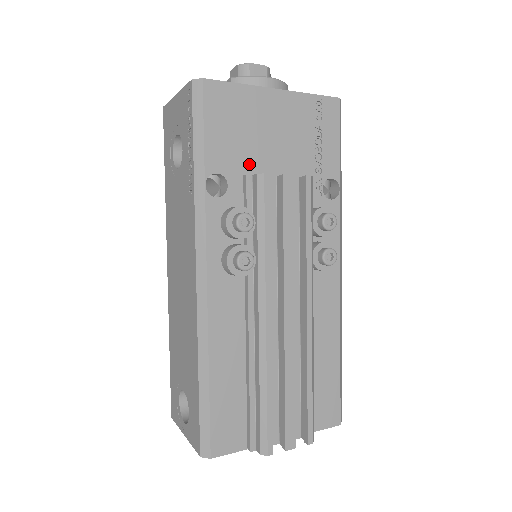
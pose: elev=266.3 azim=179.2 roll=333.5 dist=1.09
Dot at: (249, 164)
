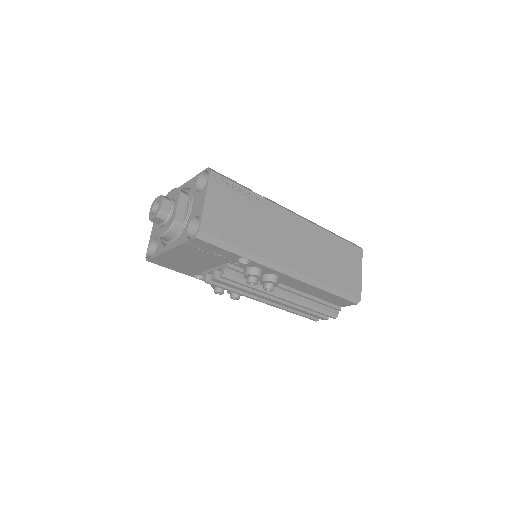
Dot at: (199, 269)
